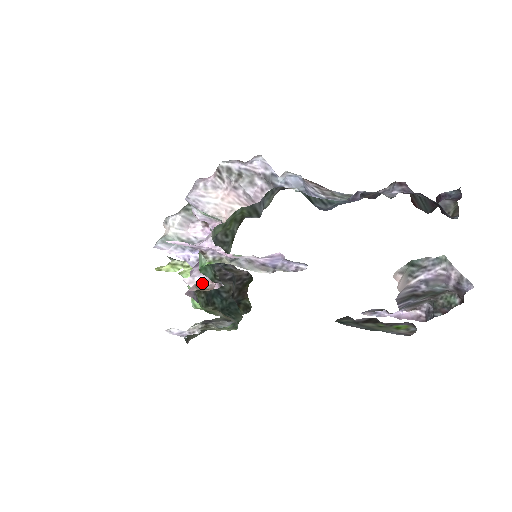
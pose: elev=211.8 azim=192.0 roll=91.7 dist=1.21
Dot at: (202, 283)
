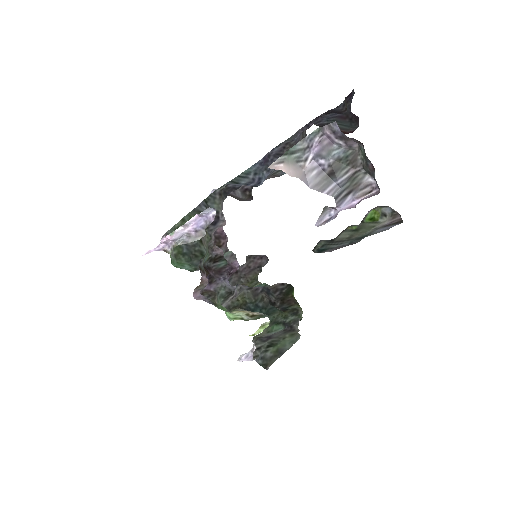
Dot at: (205, 286)
